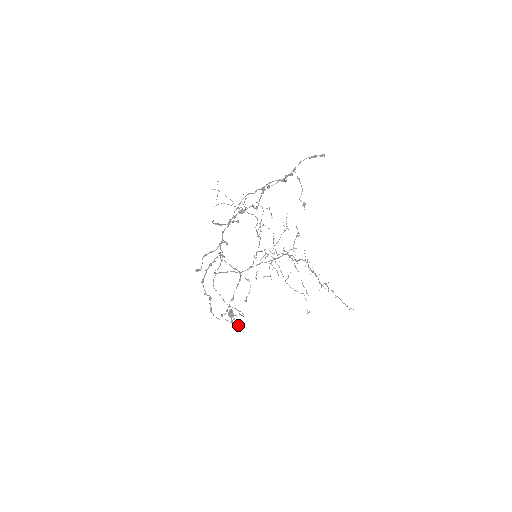
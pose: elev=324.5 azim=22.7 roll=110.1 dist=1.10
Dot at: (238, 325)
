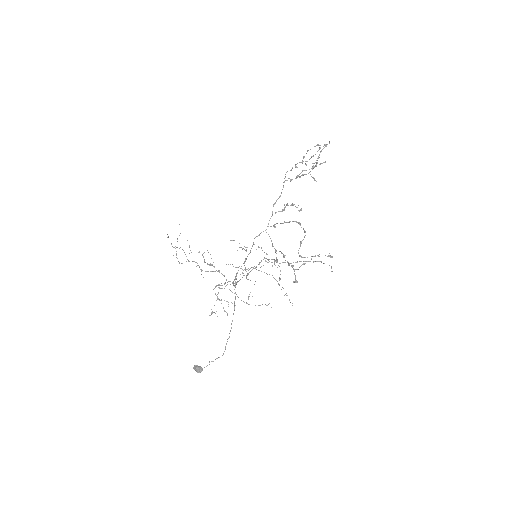
Dot at: (328, 256)
